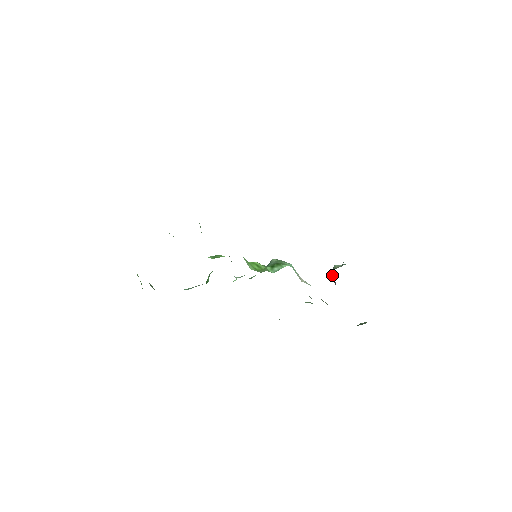
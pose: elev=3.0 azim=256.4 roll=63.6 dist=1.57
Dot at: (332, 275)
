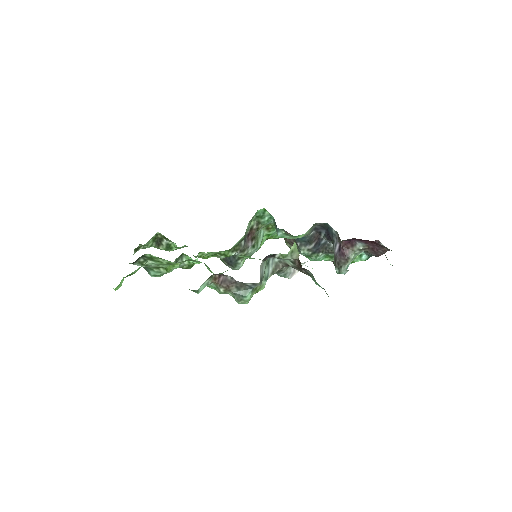
Dot at: (335, 259)
